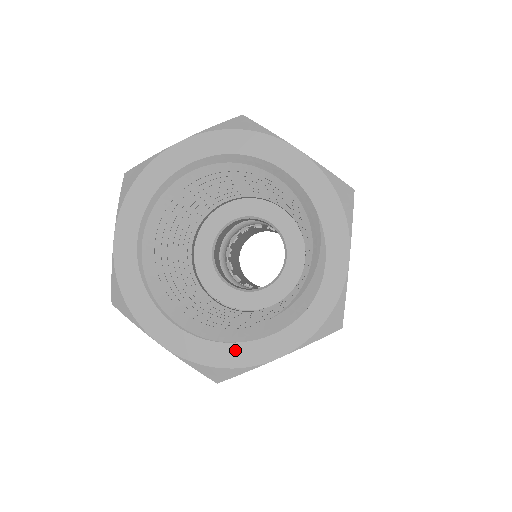
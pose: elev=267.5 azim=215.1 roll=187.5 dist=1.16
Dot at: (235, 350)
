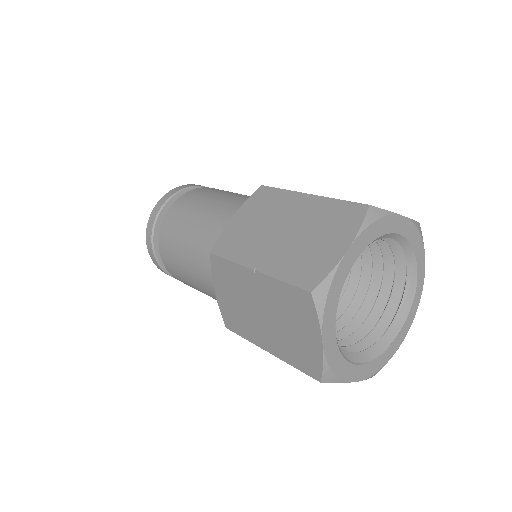
Dot at: (388, 352)
